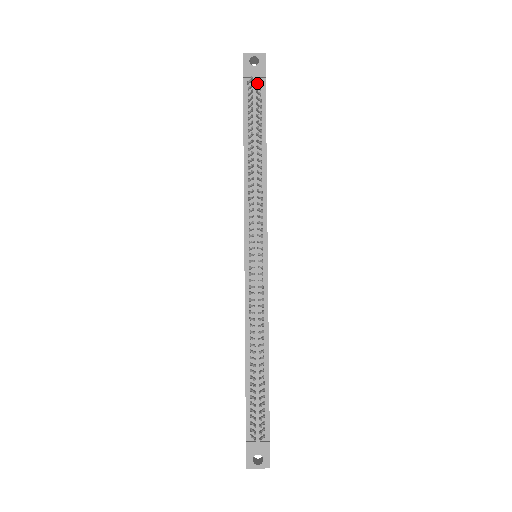
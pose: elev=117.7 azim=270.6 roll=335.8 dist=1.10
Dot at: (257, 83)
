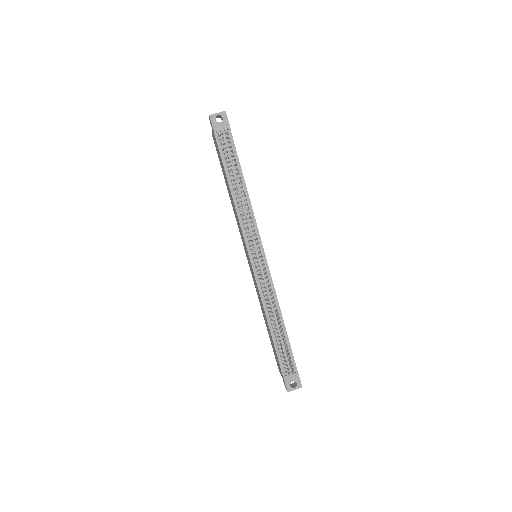
Dot at: (227, 137)
